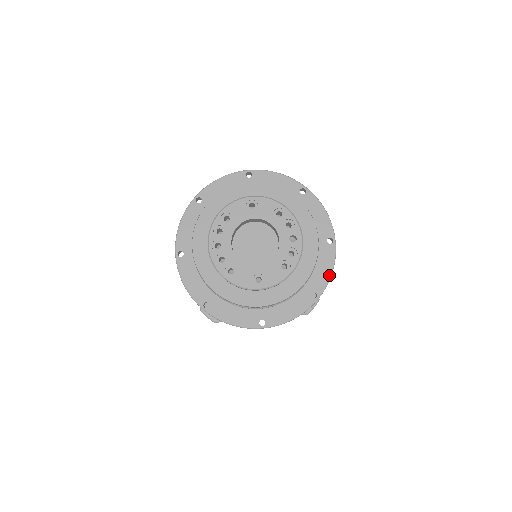
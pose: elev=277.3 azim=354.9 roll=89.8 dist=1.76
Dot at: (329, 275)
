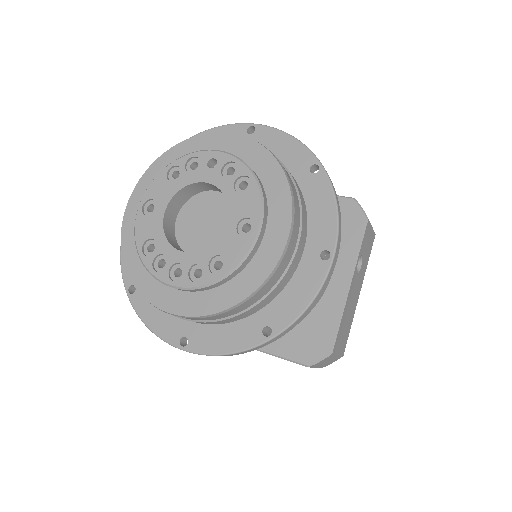
Dot at: (294, 141)
